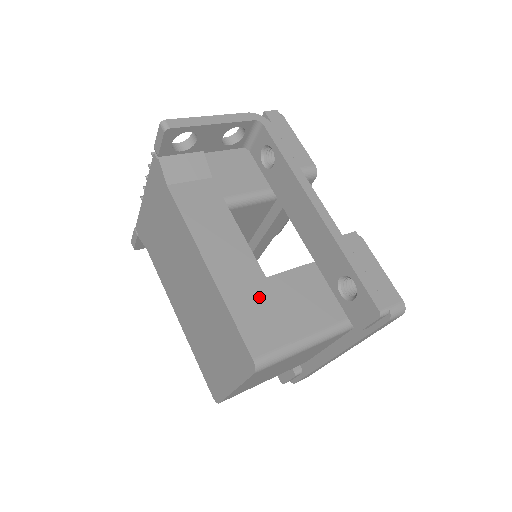
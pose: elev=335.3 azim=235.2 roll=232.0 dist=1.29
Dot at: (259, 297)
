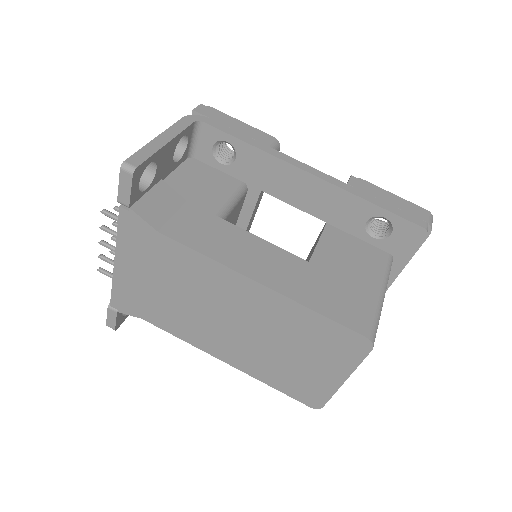
Dot at: (320, 282)
